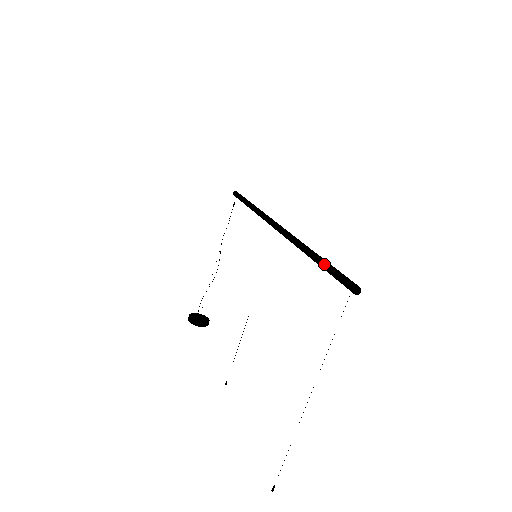
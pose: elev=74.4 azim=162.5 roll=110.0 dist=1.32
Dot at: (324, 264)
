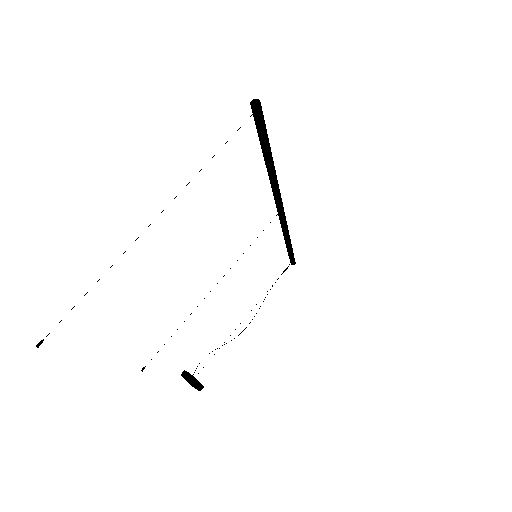
Dot at: occluded
